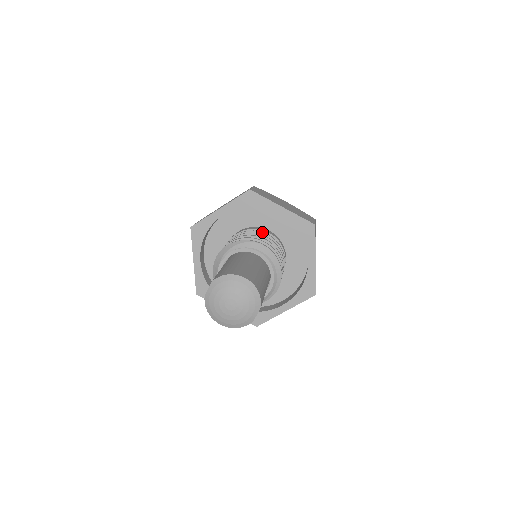
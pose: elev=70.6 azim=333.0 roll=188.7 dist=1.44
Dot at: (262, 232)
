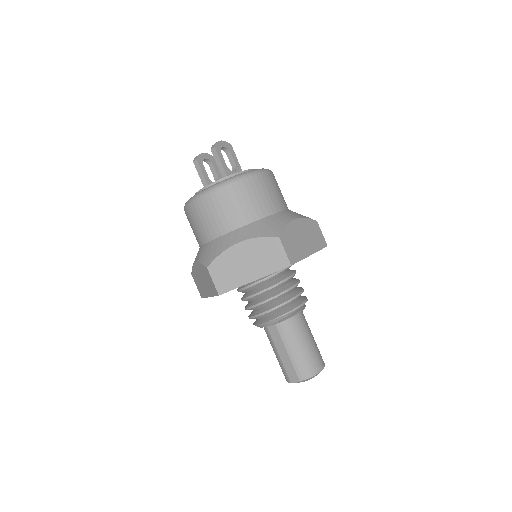
Dot at: (284, 269)
